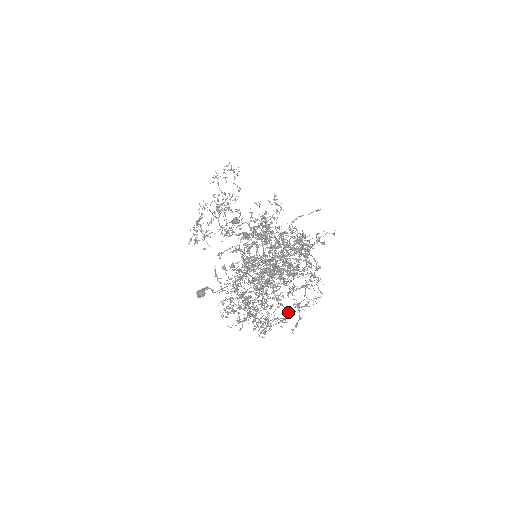
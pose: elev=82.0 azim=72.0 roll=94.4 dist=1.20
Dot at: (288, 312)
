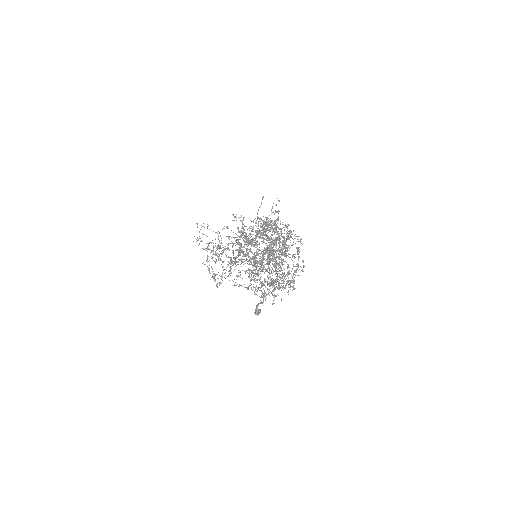
Dot at: occluded
